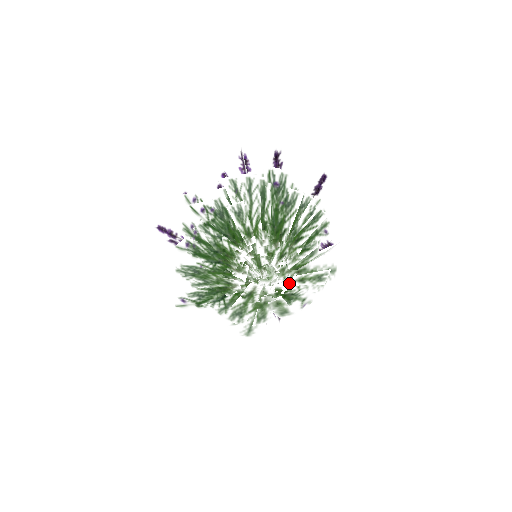
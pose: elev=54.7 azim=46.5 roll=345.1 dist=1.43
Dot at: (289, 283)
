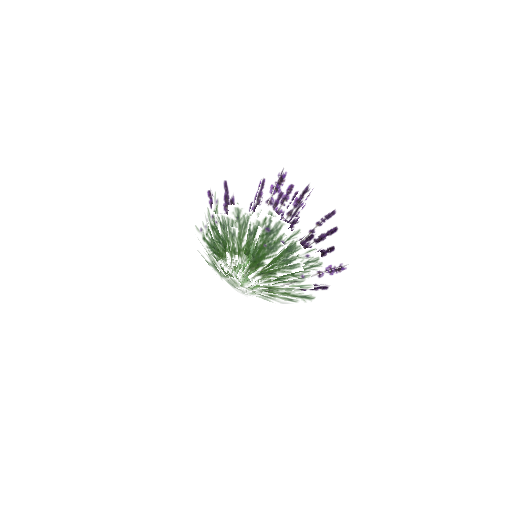
Dot at: (261, 292)
